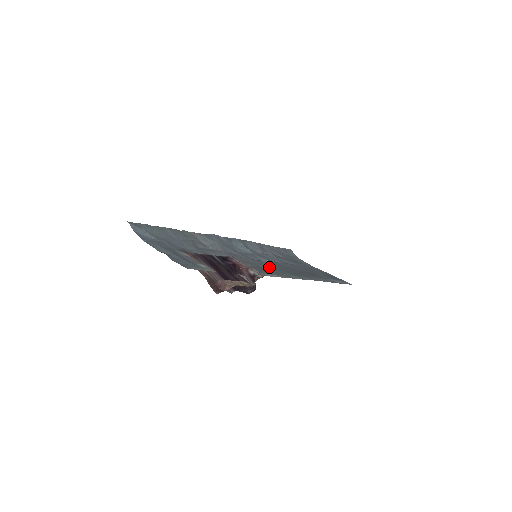
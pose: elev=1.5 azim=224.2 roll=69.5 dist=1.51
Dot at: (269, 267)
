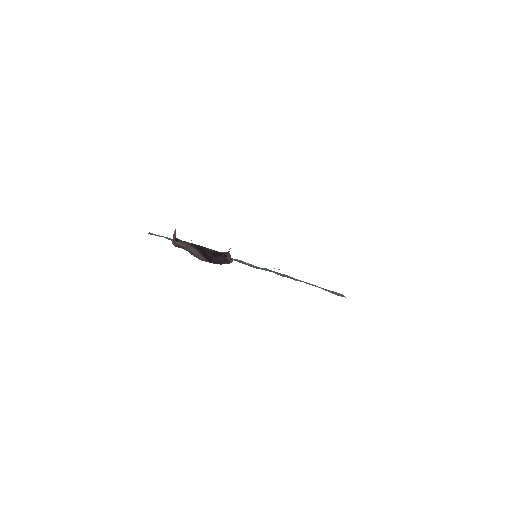
Dot at: occluded
